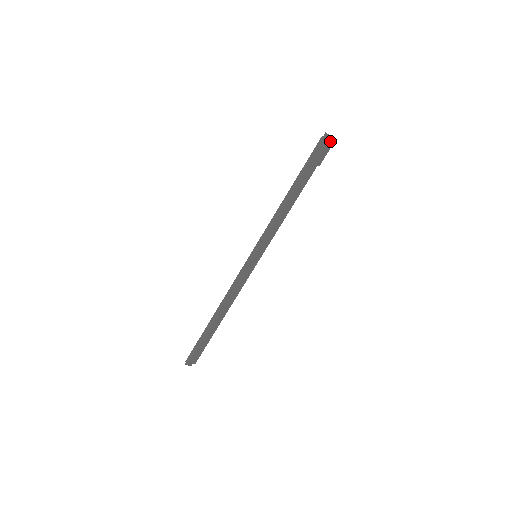
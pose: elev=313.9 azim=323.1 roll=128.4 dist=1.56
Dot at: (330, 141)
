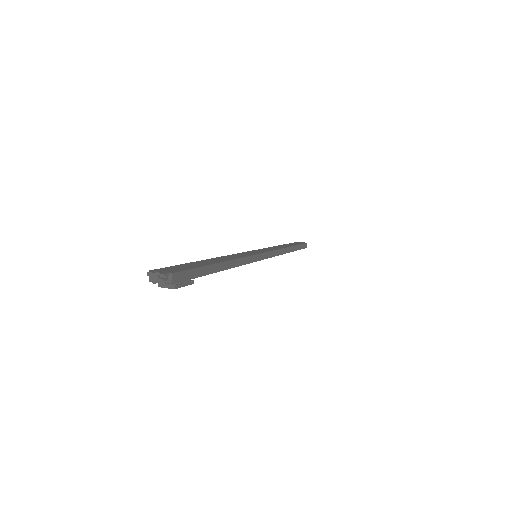
Dot at: (168, 281)
